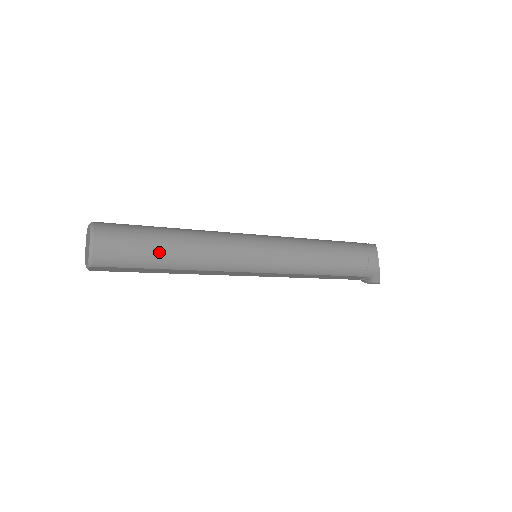
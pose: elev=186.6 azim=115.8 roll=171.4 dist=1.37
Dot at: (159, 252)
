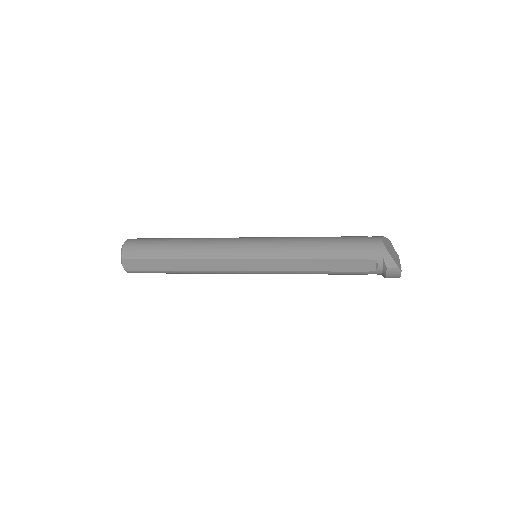
Dot at: (166, 245)
